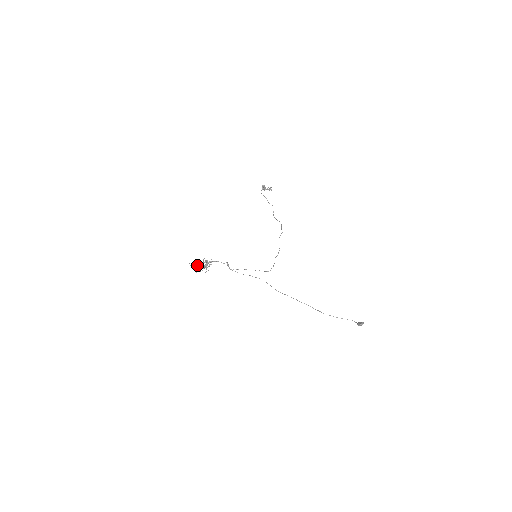
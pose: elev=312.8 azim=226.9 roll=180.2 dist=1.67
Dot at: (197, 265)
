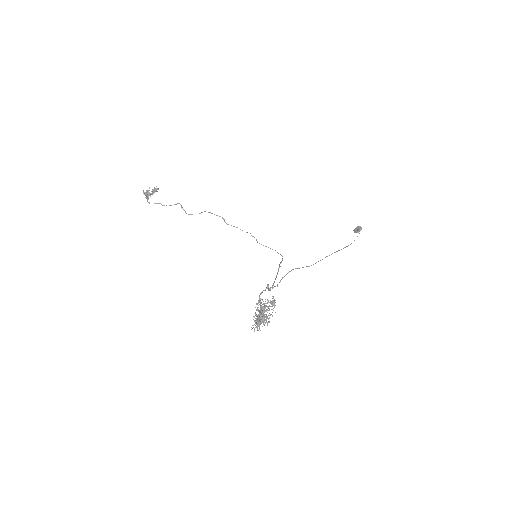
Dot at: (259, 319)
